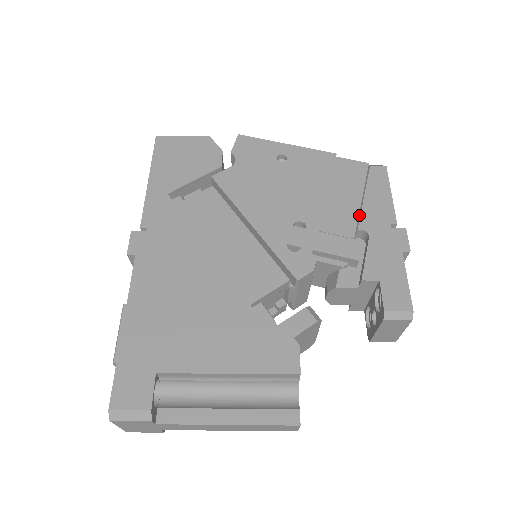
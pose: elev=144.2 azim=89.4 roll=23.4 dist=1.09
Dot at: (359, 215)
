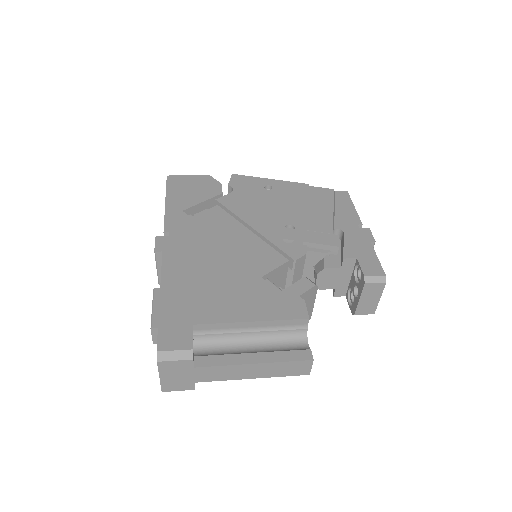
Dot at: (333, 220)
